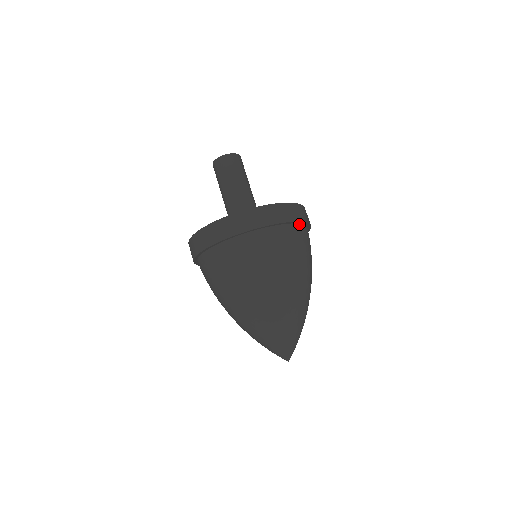
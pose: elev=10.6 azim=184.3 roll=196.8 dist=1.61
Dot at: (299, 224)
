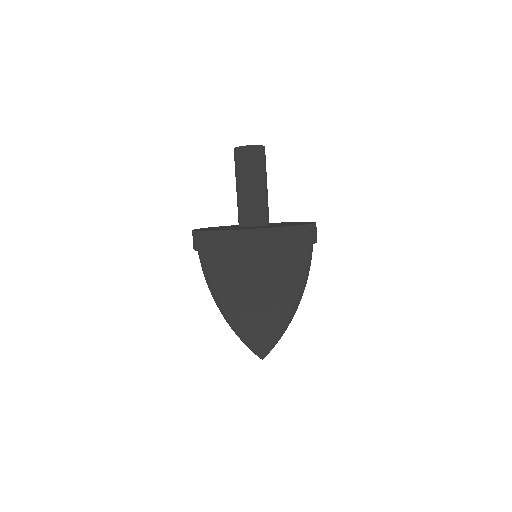
Dot at: (309, 245)
